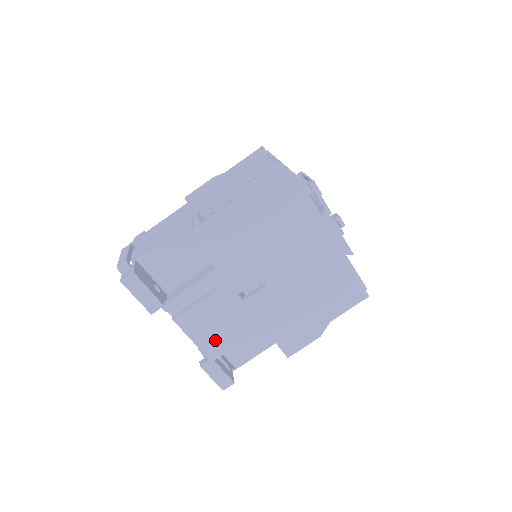
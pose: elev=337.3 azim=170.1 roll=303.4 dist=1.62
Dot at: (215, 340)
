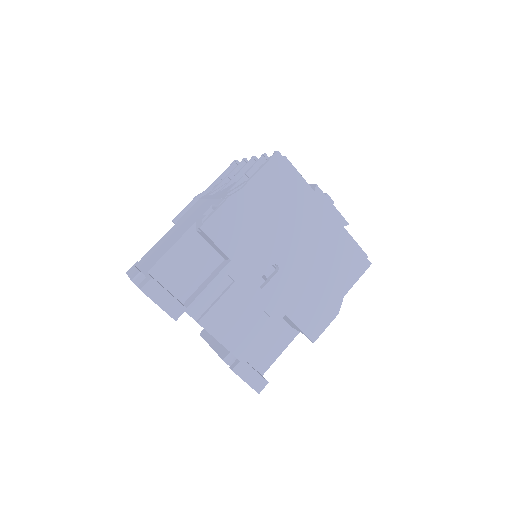
Dot at: (241, 339)
